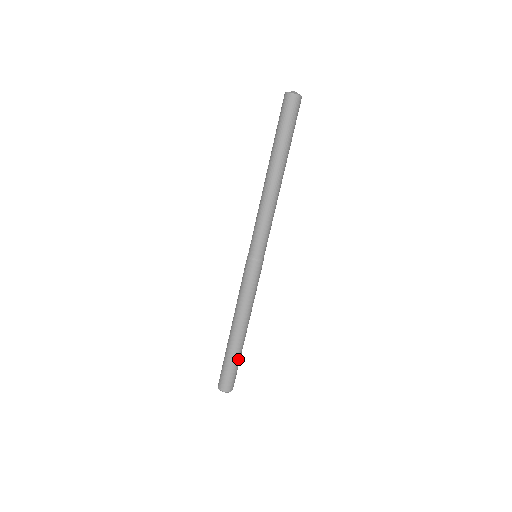
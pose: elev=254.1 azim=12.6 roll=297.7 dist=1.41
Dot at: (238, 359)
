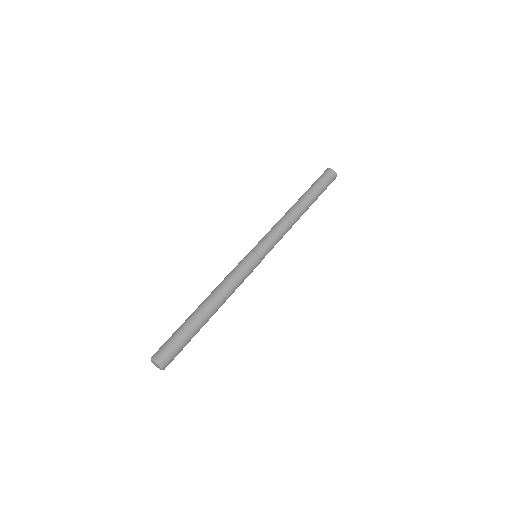
Dot at: (191, 335)
